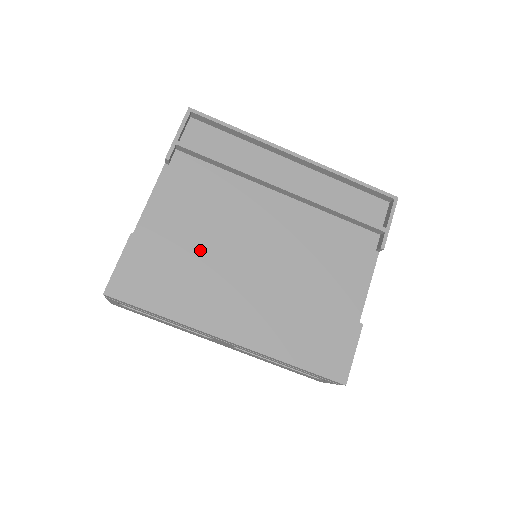
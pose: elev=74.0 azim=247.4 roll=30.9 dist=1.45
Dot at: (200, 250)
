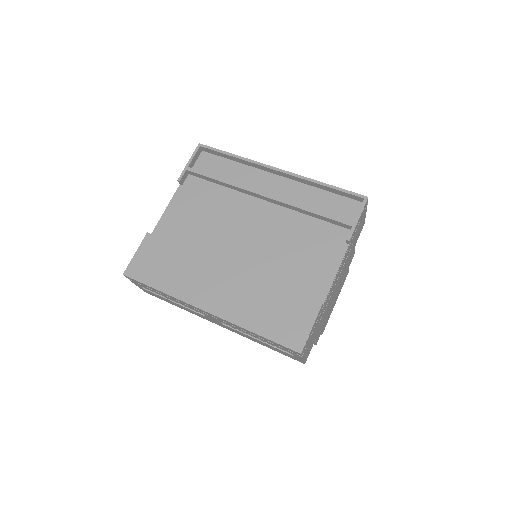
Dot at: (197, 245)
